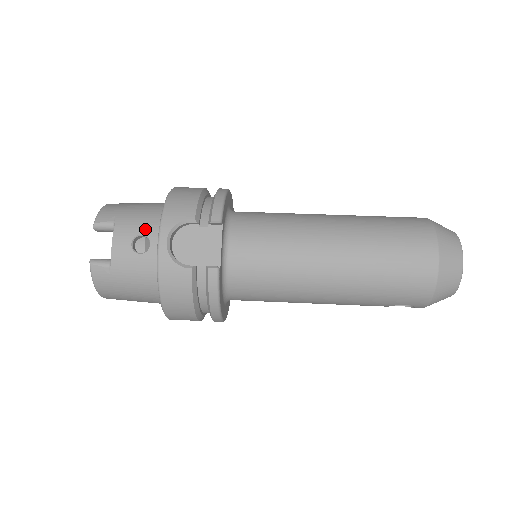
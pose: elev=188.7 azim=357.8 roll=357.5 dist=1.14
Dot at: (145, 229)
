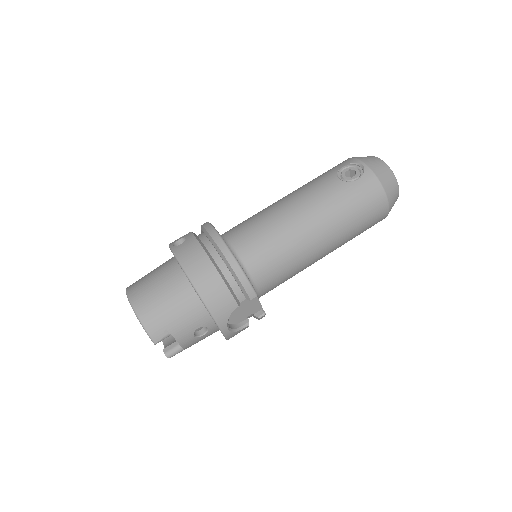
Dot at: (198, 324)
